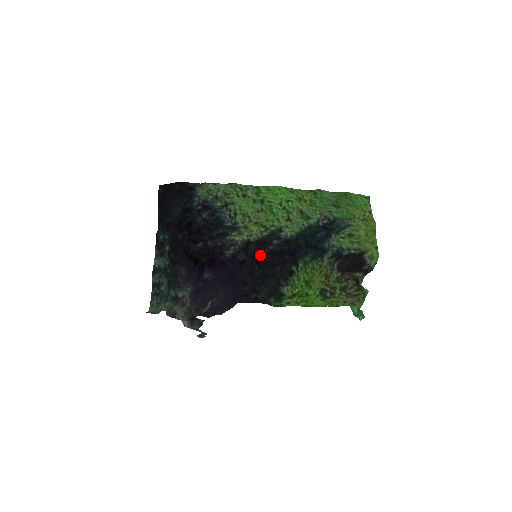
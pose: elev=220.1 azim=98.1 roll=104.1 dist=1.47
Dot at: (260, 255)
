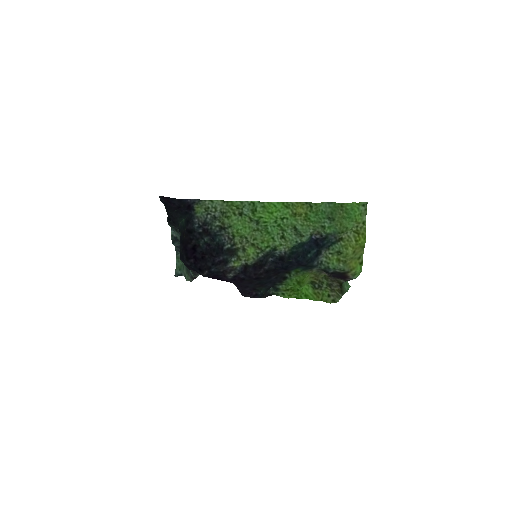
Dot at: (257, 275)
